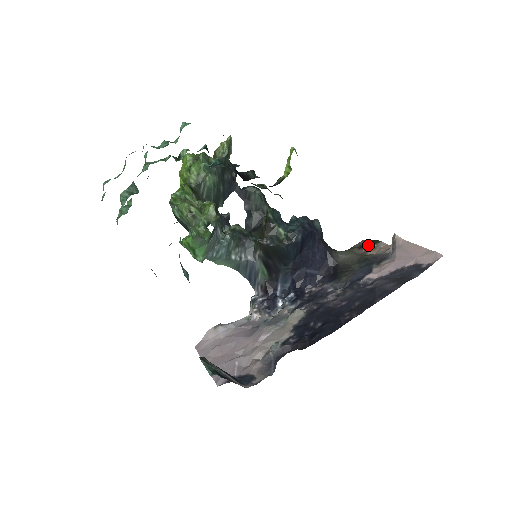
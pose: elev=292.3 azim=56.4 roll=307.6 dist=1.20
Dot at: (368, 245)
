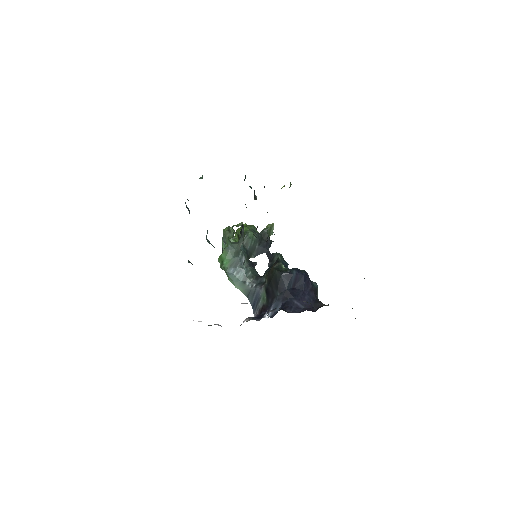
Dot at: (352, 308)
